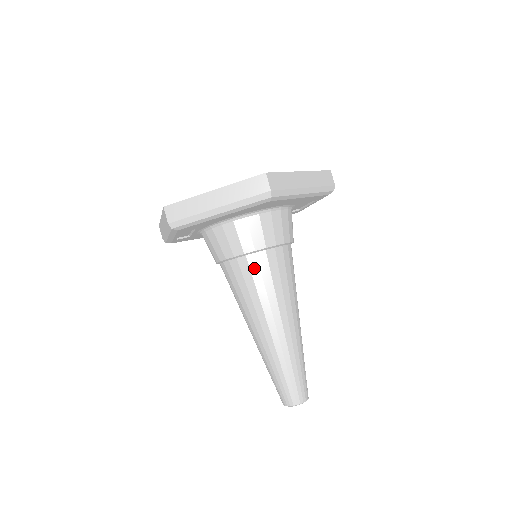
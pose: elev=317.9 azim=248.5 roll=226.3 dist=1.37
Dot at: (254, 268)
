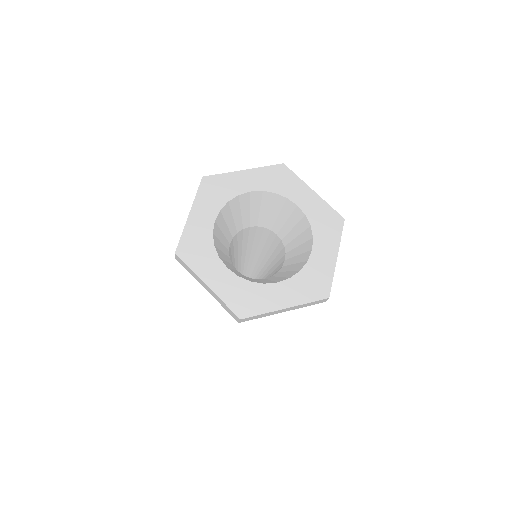
Dot at: occluded
